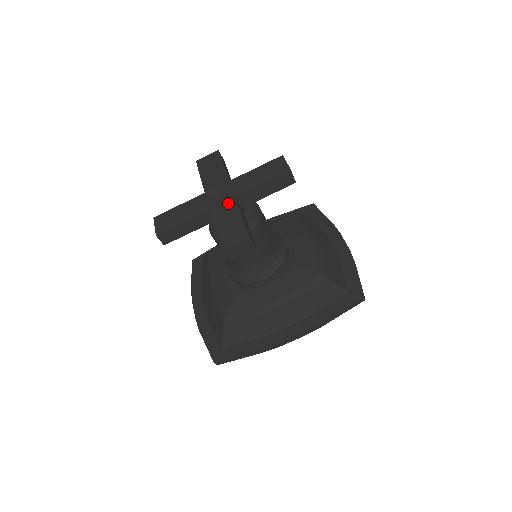
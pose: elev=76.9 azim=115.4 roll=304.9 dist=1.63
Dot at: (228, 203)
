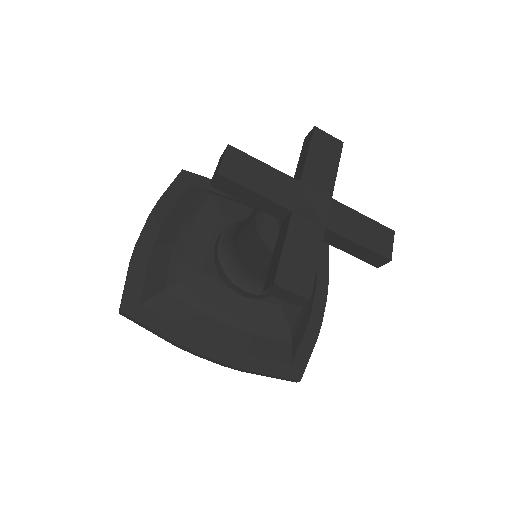
Dot at: (315, 227)
